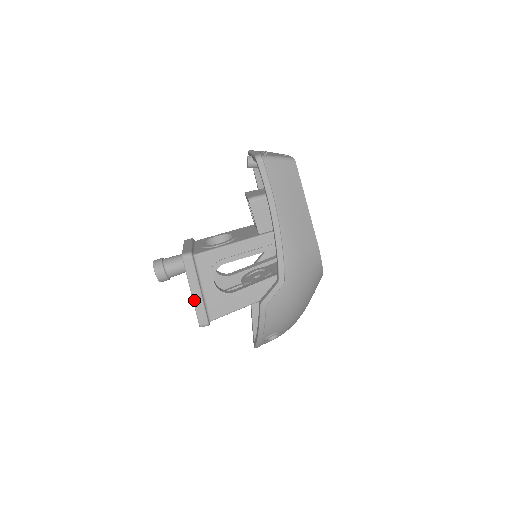
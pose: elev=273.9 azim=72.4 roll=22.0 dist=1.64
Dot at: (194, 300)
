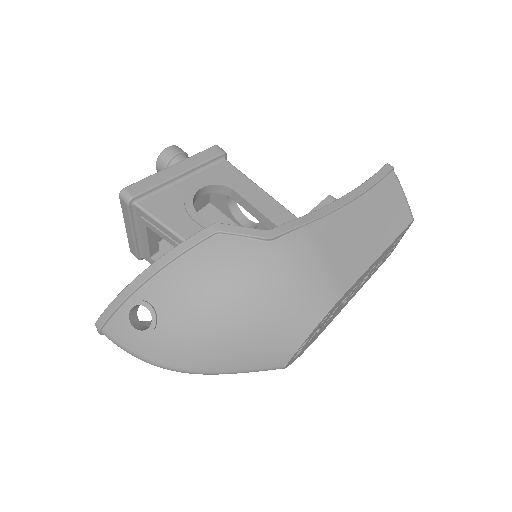
Dot at: (163, 171)
